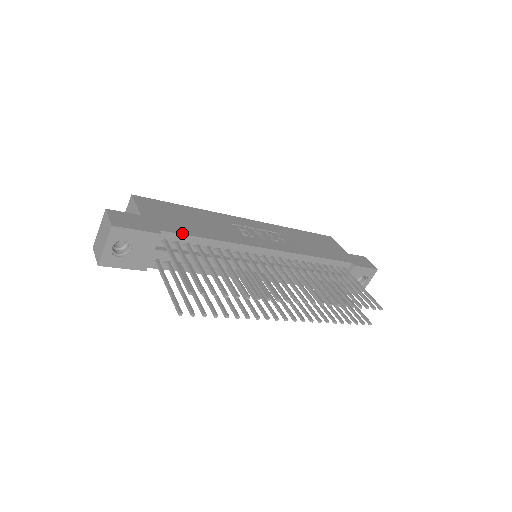
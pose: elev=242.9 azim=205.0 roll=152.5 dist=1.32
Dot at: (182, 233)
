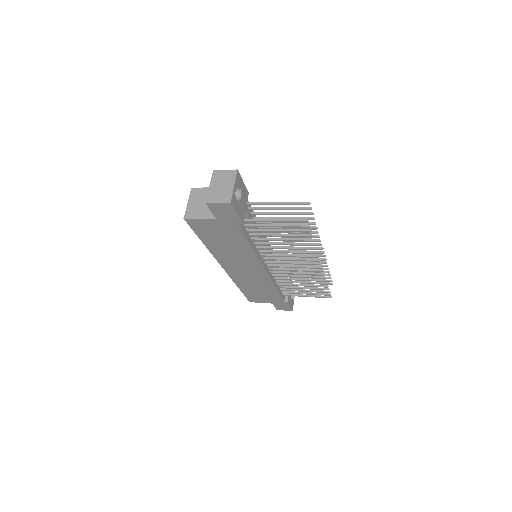
Dot at: occluded
